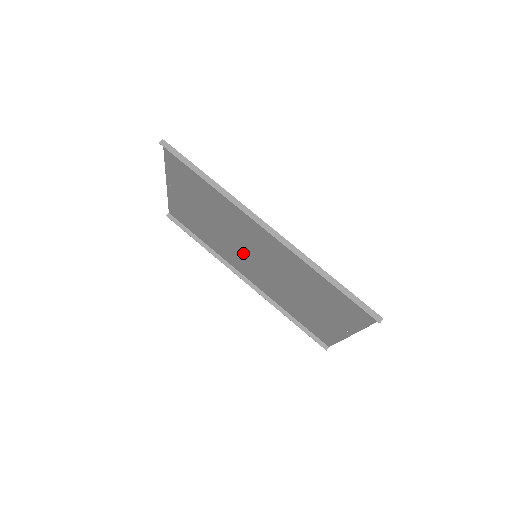
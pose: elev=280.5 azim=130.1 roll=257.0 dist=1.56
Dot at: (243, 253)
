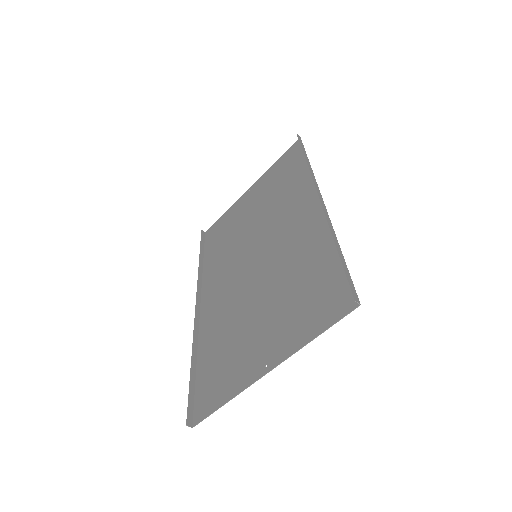
Dot at: (242, 258)
